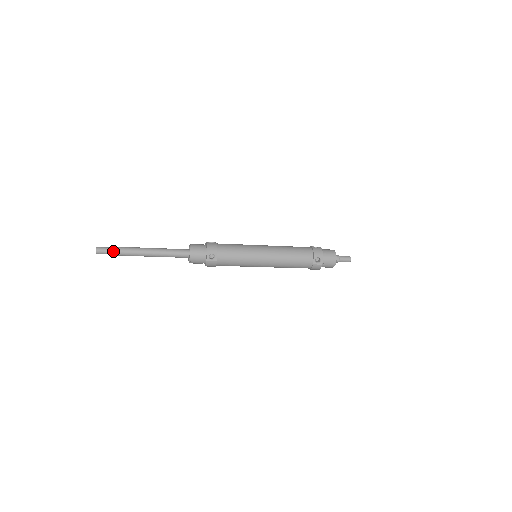
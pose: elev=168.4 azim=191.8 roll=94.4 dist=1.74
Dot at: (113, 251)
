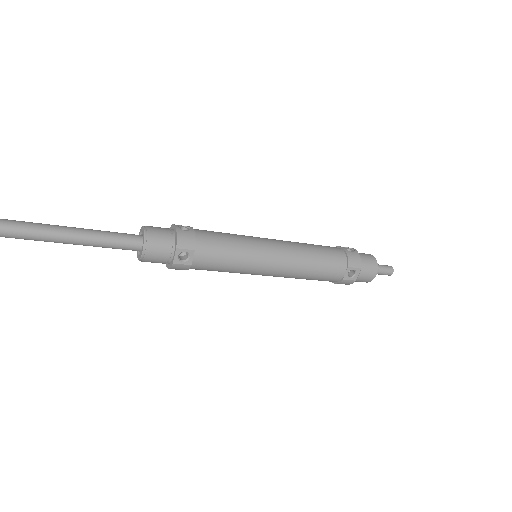
Dot at: out of frame
